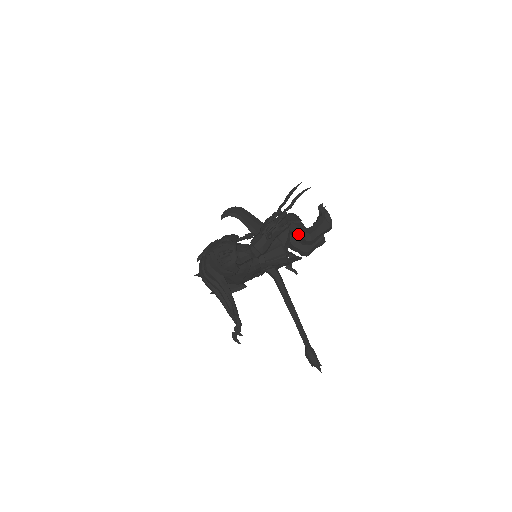
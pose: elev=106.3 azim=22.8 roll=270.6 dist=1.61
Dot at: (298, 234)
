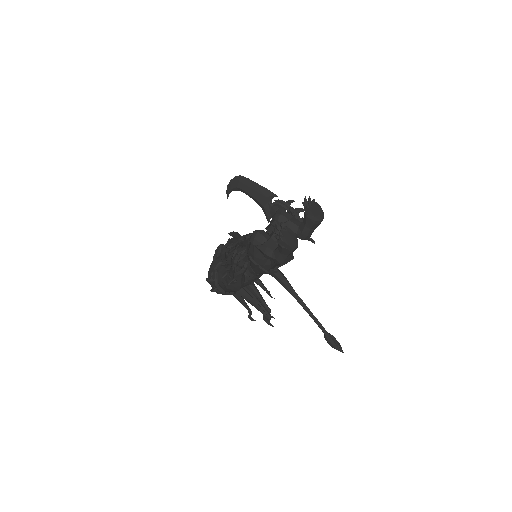
Dot at: (267, 258)
